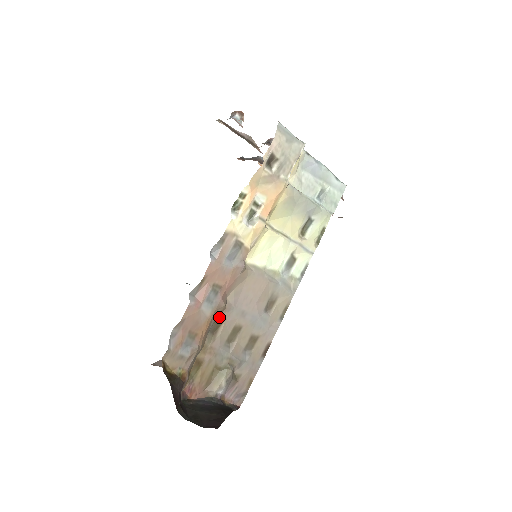
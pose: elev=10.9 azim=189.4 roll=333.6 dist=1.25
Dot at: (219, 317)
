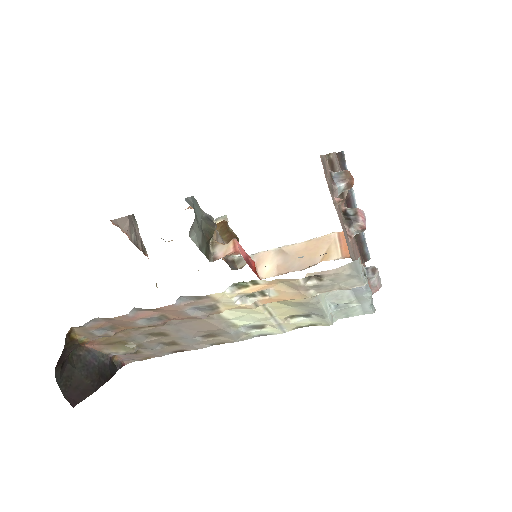
Dot at: occluded
